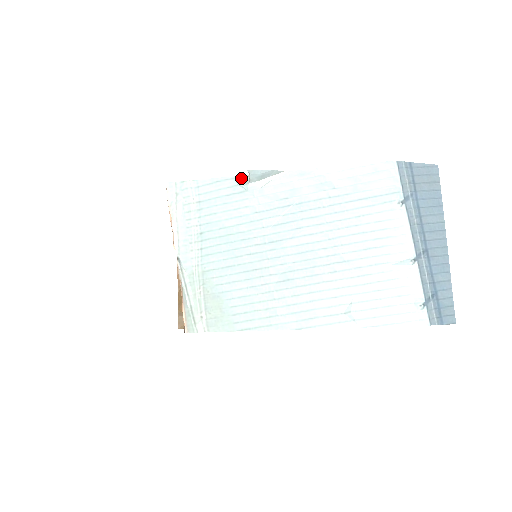
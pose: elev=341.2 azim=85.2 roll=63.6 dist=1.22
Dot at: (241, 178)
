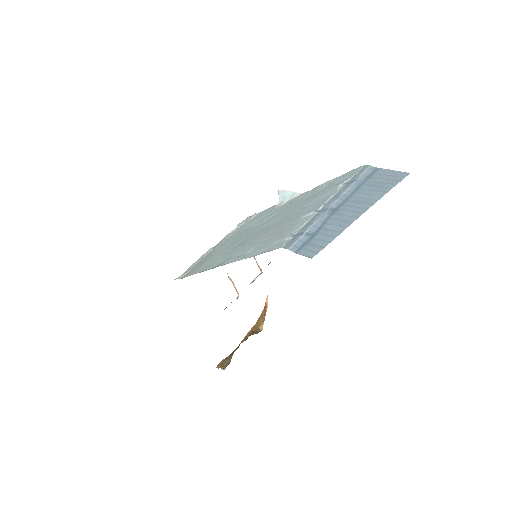
Dot at: occluded
